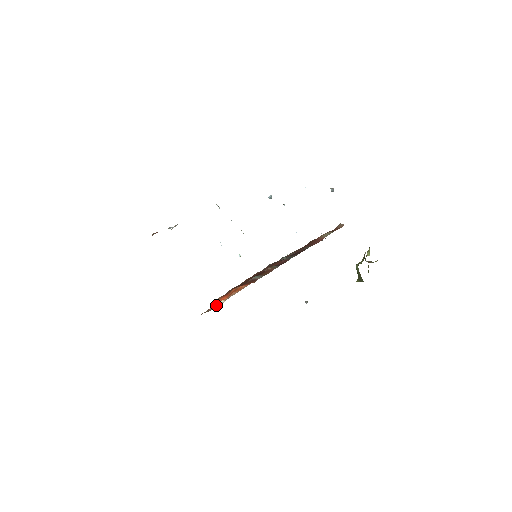
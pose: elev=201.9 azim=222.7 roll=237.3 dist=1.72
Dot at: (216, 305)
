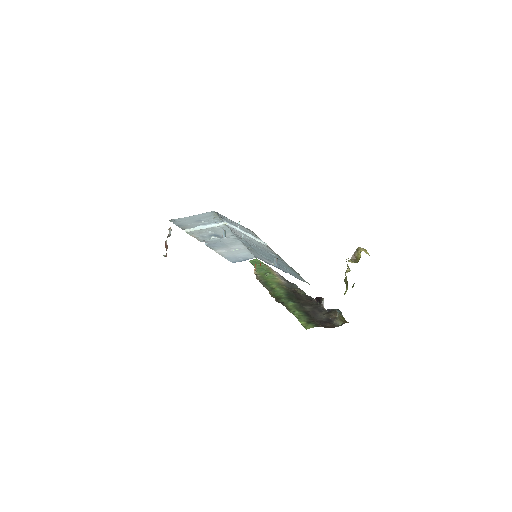
Dot at: occluded
